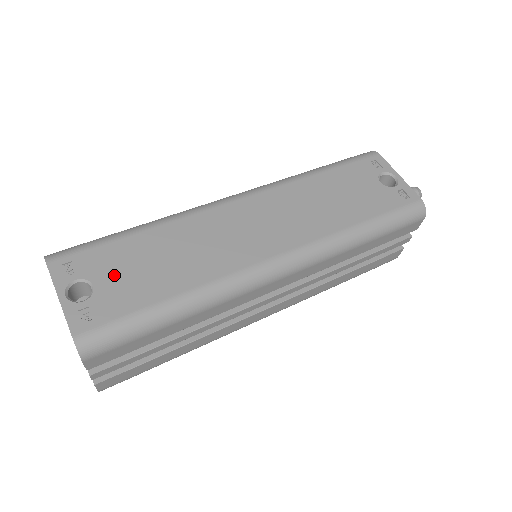
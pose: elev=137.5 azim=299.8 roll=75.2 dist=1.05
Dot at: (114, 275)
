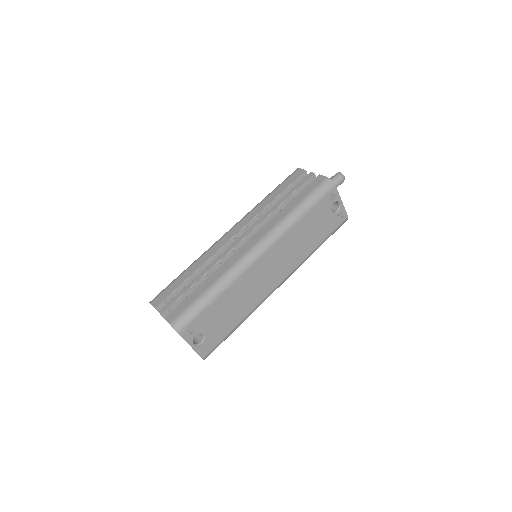
Dot at: (211, 326)
